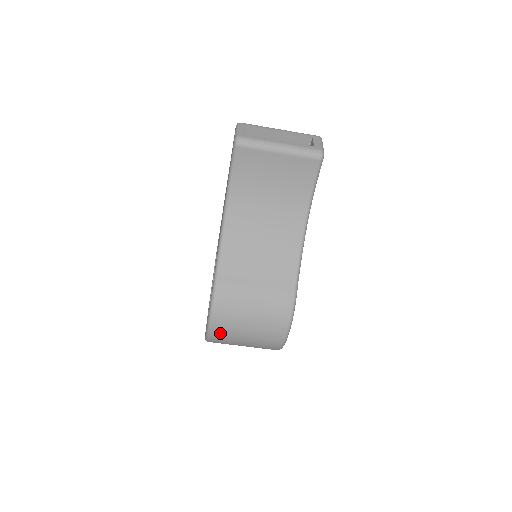
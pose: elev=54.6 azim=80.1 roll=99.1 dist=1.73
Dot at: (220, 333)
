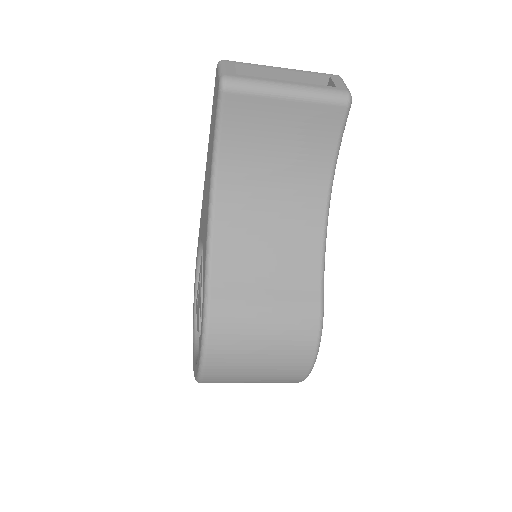
Dot at: (218, 371)
